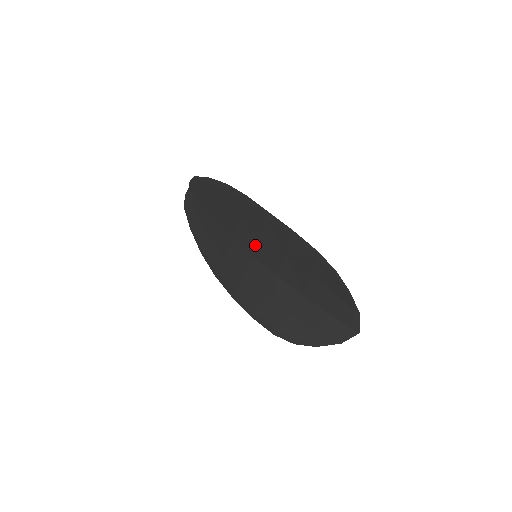
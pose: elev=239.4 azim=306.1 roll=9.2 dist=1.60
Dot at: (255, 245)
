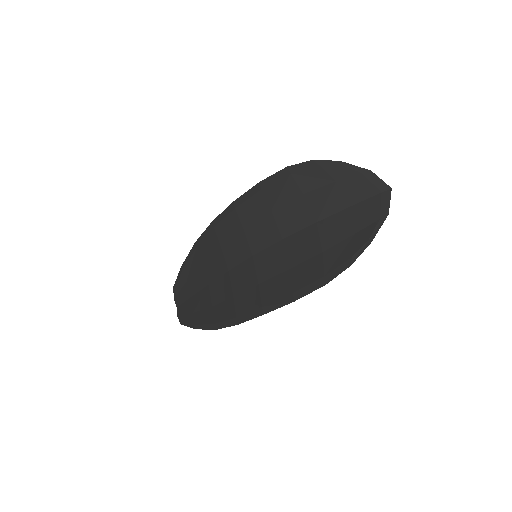
Dot at: (246, 244)
